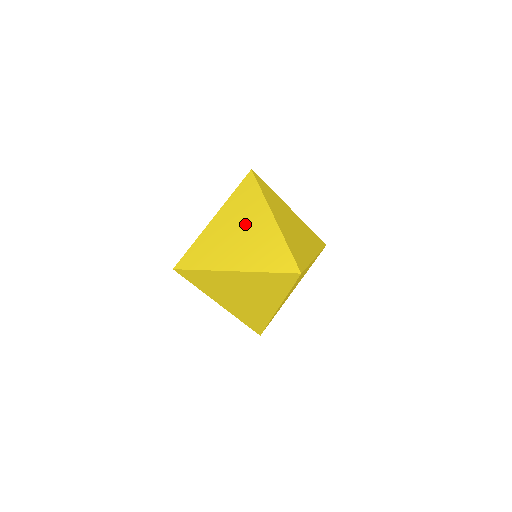
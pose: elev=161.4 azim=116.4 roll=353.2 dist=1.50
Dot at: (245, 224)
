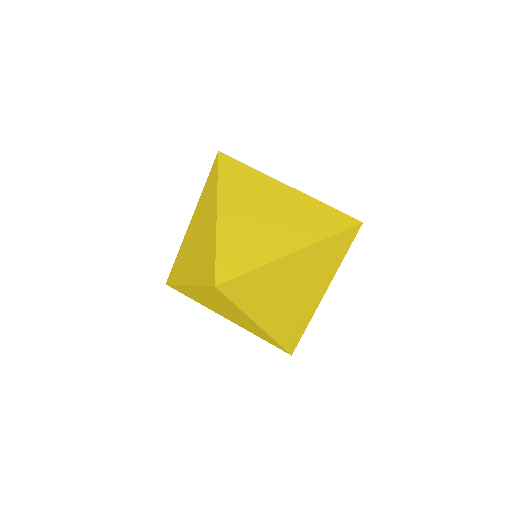
Dot at: (202, 224)
